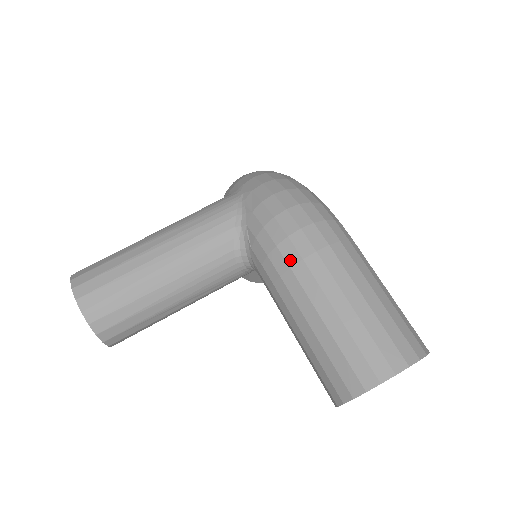
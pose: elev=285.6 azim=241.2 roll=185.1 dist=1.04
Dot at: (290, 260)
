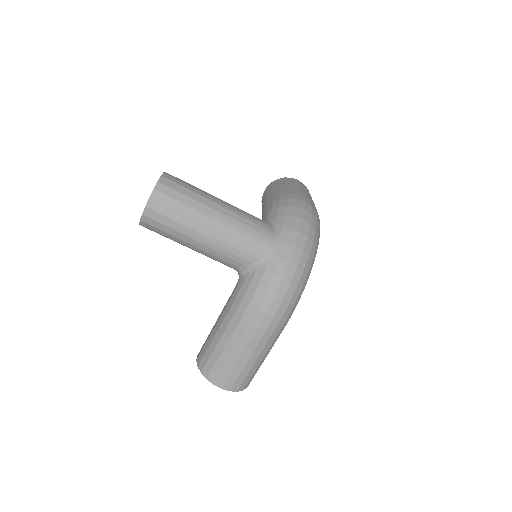
Dot at: (245, 316)
